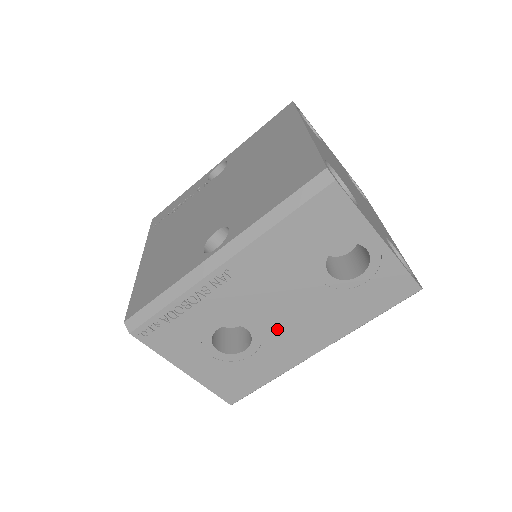
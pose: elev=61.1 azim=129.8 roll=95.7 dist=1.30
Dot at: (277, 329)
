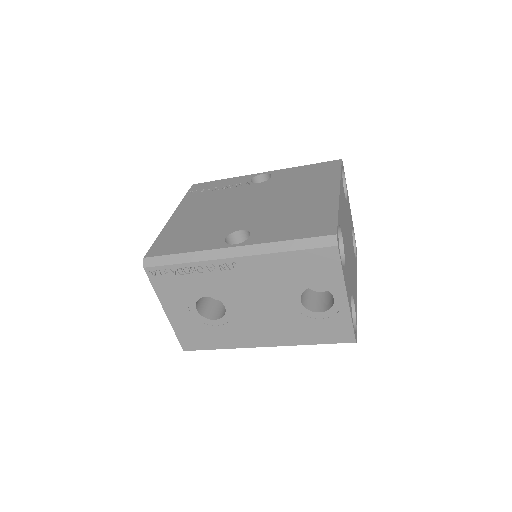
Dot at: (245, 317)
